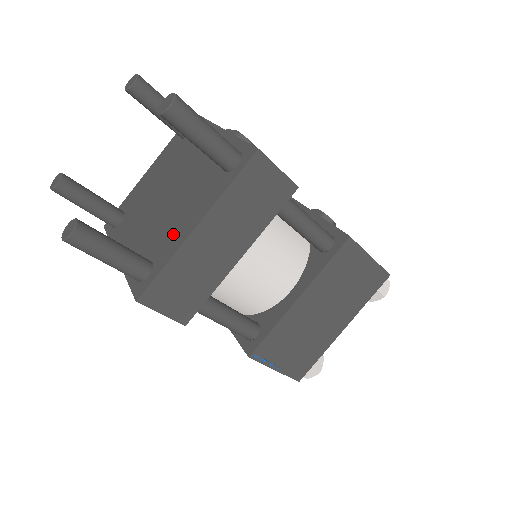
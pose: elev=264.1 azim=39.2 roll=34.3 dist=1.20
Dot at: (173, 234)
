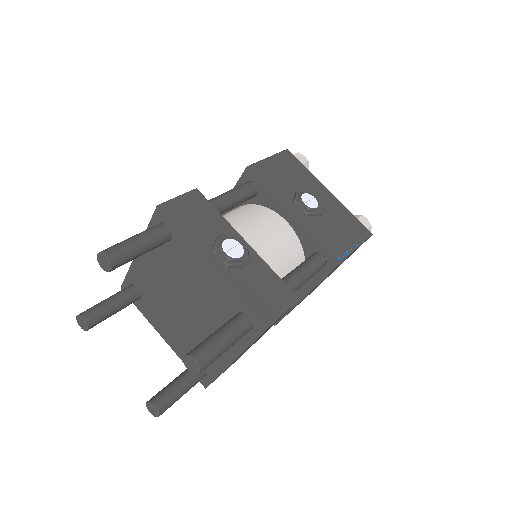
Dot at: occluded
